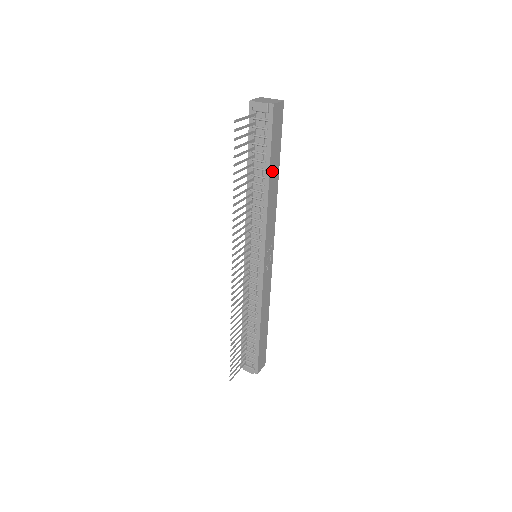
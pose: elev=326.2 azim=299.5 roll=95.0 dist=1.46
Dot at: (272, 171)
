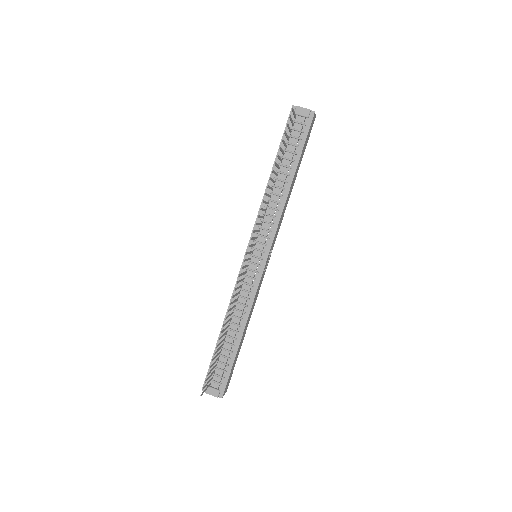
Dot at: (296, 172)
